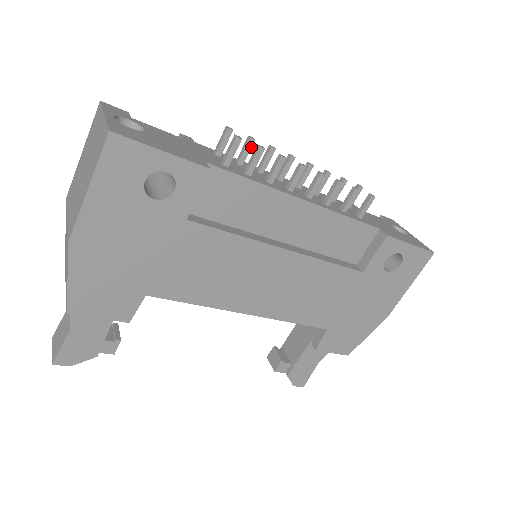
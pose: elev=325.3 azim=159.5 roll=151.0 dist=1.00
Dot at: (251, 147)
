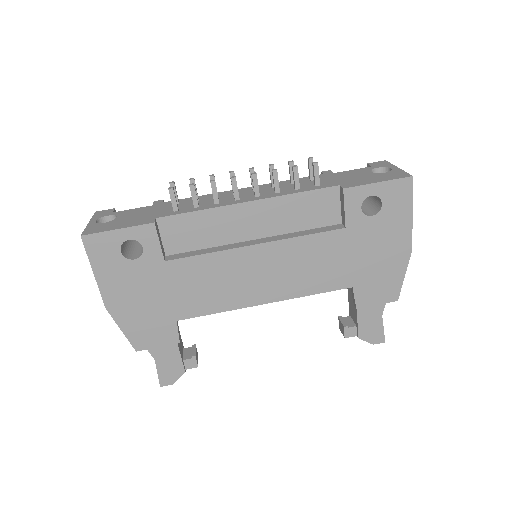
Dot at: (195, 185)
